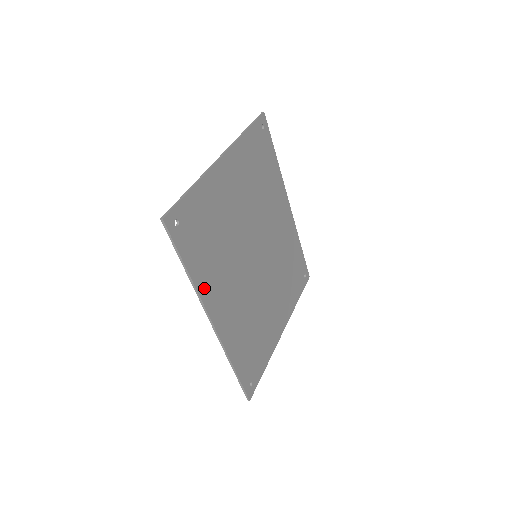
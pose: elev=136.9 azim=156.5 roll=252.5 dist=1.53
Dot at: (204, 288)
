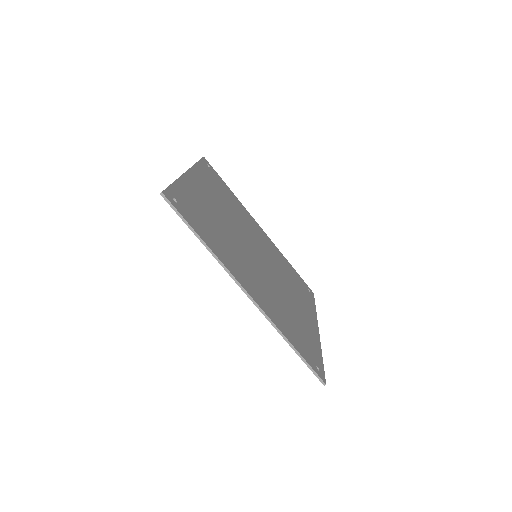
Dot at: (225, 261)
